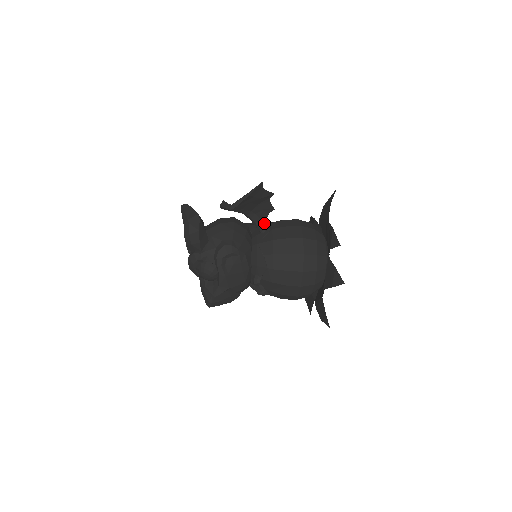
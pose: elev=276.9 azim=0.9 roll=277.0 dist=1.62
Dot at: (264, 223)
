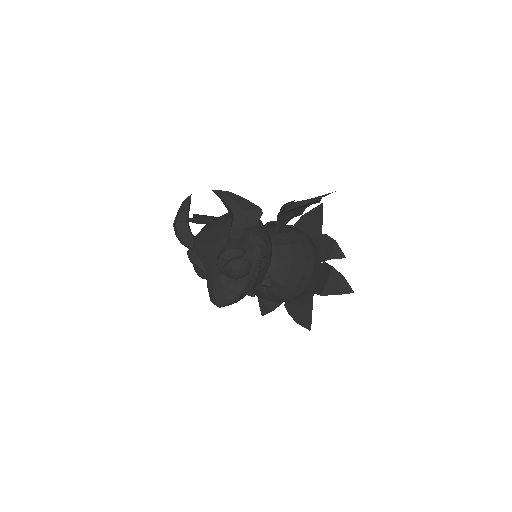
Dot at: (283, 226)
